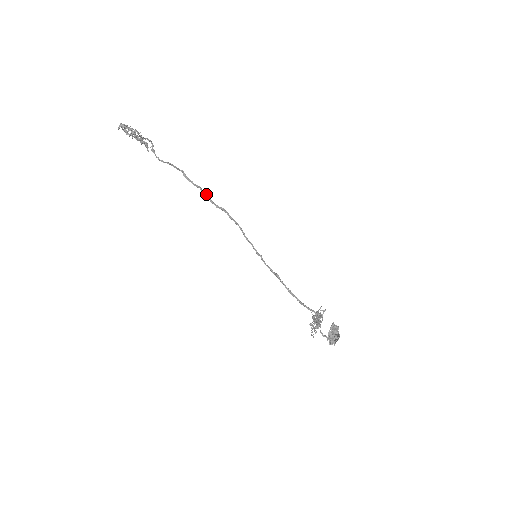
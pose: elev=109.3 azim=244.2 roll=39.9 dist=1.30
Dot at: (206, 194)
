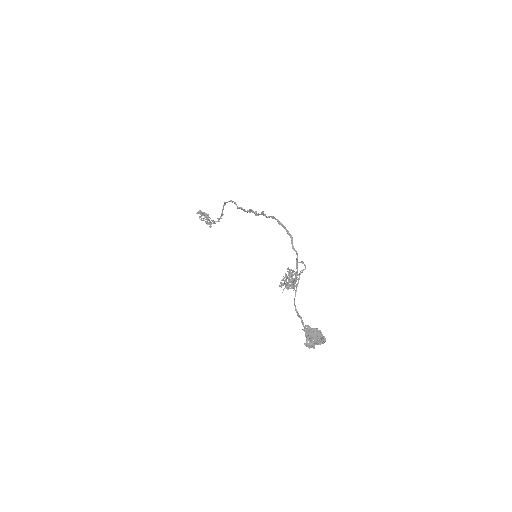
Dot at: (234, 202)
